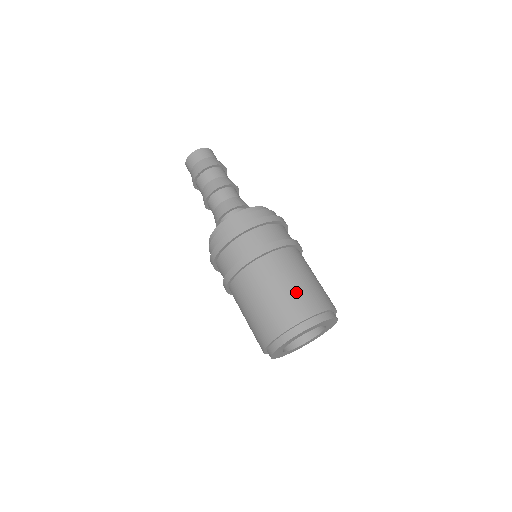
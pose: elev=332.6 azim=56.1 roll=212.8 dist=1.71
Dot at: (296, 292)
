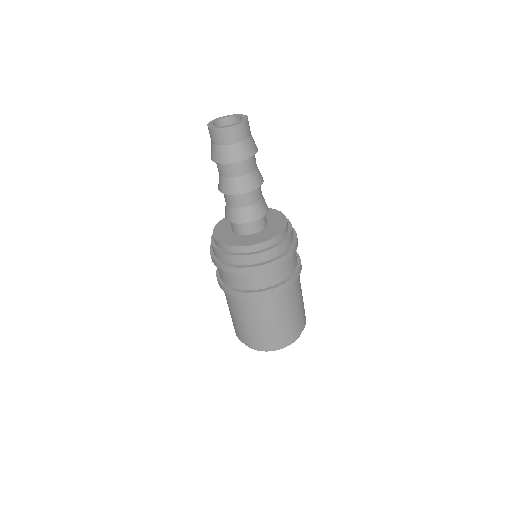
Dot at: (266, 331)
